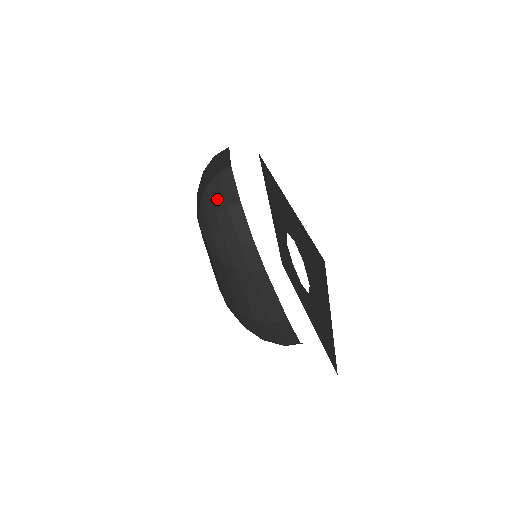
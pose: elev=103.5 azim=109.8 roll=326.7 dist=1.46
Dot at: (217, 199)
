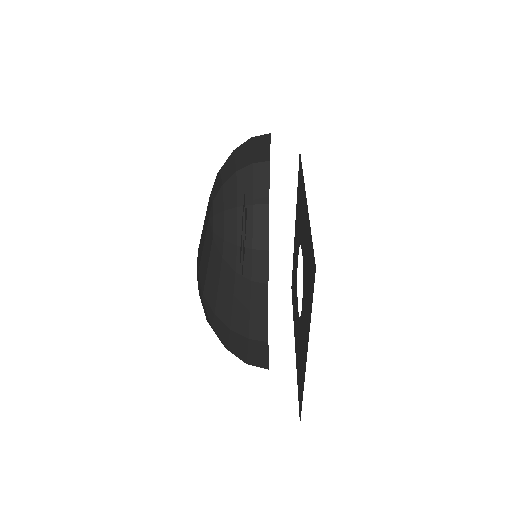
Dot at: (244, 191)
